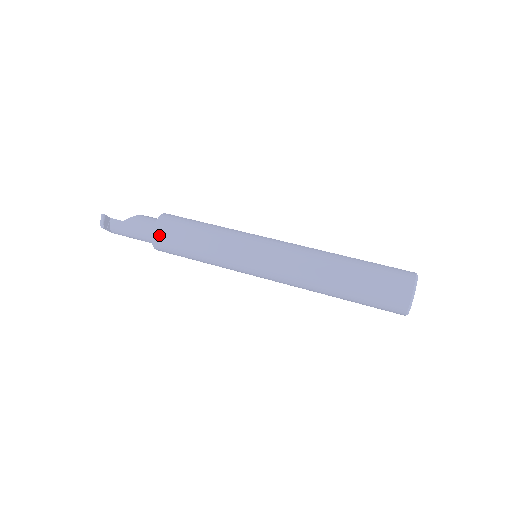
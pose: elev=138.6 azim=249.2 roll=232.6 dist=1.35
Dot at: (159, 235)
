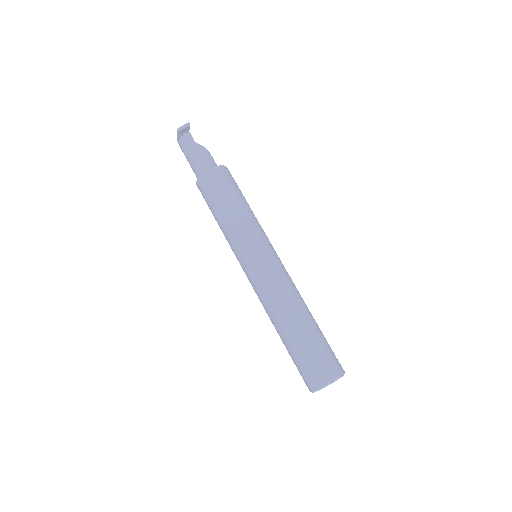
Dot at: (212, 175)
